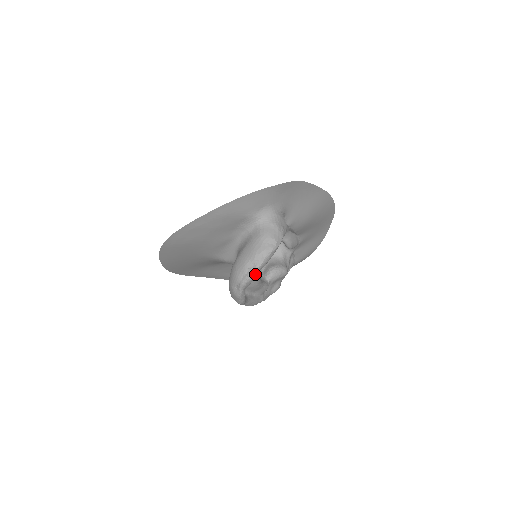
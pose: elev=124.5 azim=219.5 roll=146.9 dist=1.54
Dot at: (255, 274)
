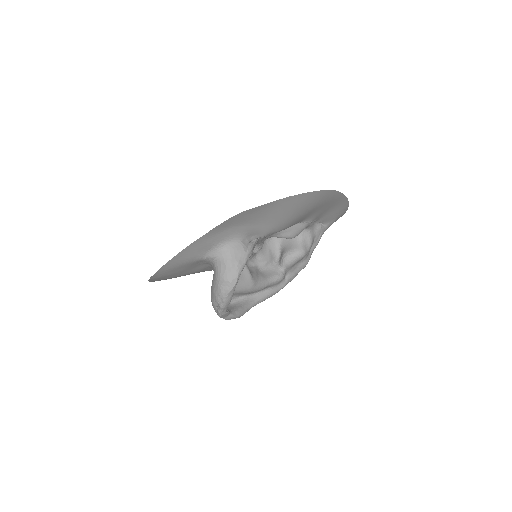
Dot at: (224, 310)
